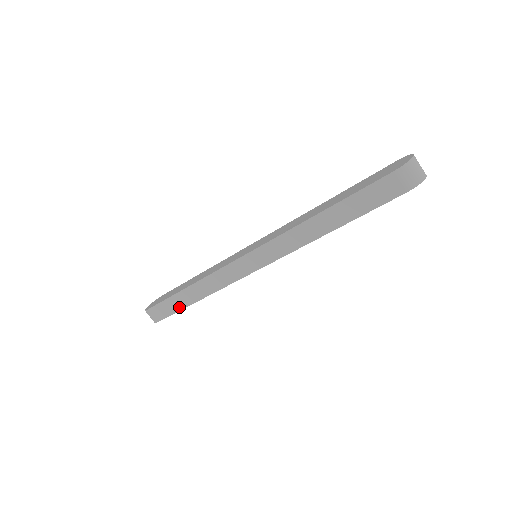
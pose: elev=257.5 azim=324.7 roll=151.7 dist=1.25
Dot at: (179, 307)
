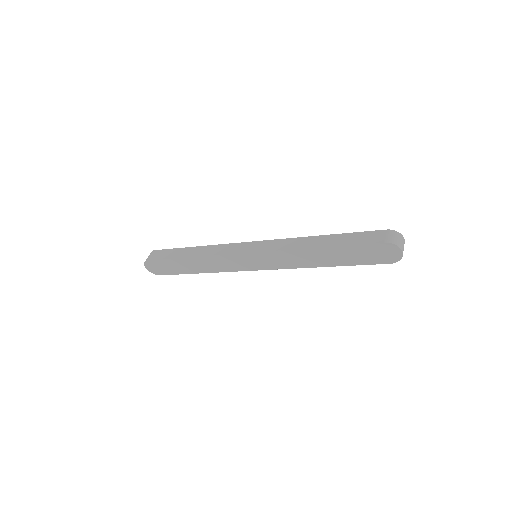
Dot at: (175, 256)
